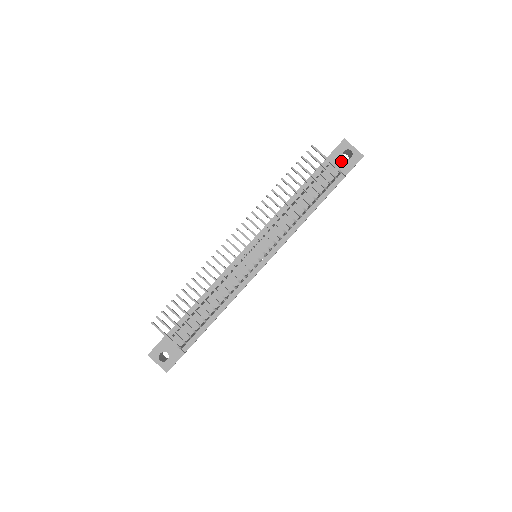
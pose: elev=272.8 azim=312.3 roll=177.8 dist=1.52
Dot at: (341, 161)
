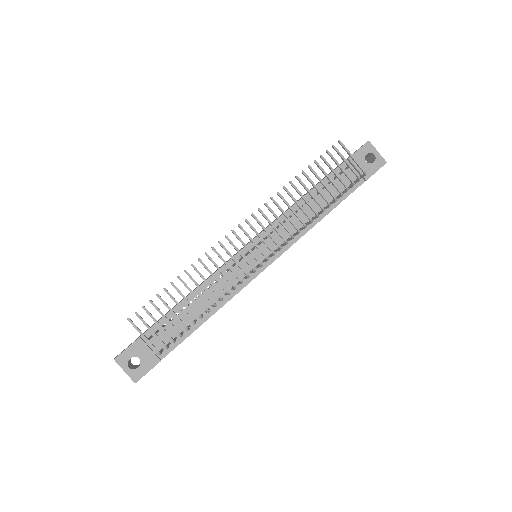
Dot at: (363, 164)
